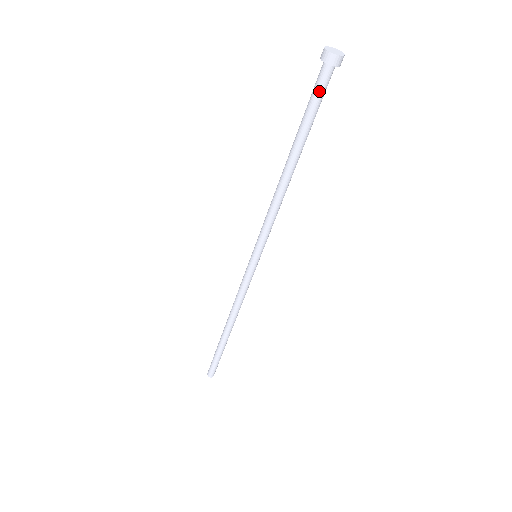
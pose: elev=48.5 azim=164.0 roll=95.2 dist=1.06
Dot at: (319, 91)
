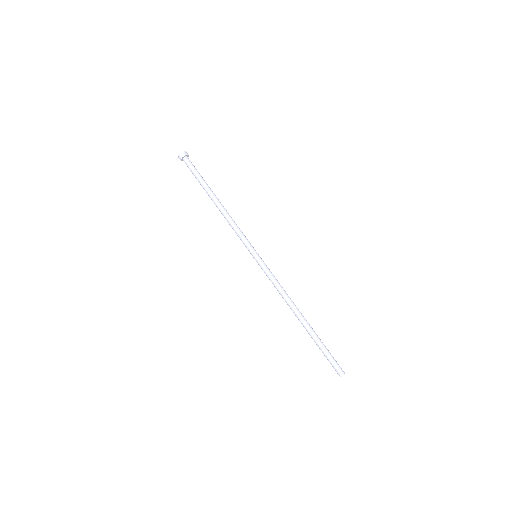
Dot at: (192, 167)
